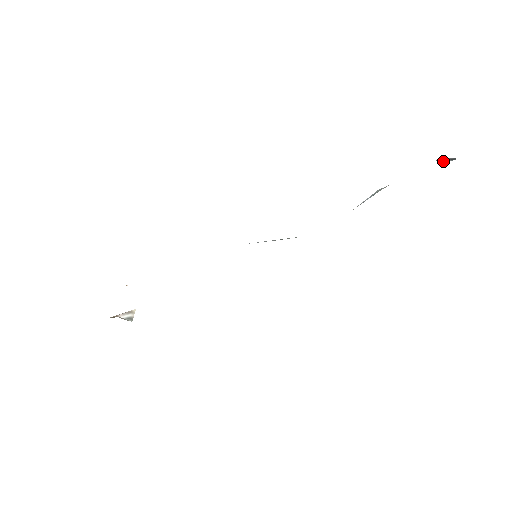
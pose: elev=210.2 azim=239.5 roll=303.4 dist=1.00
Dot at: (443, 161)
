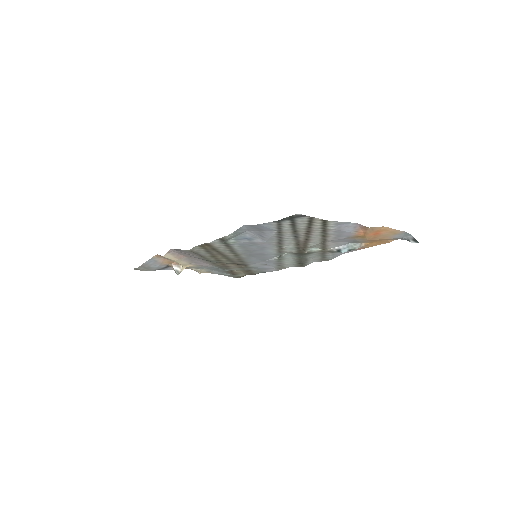
Dot at: occluded
